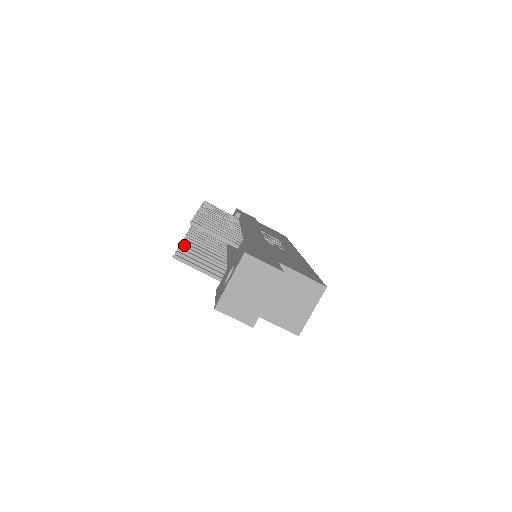
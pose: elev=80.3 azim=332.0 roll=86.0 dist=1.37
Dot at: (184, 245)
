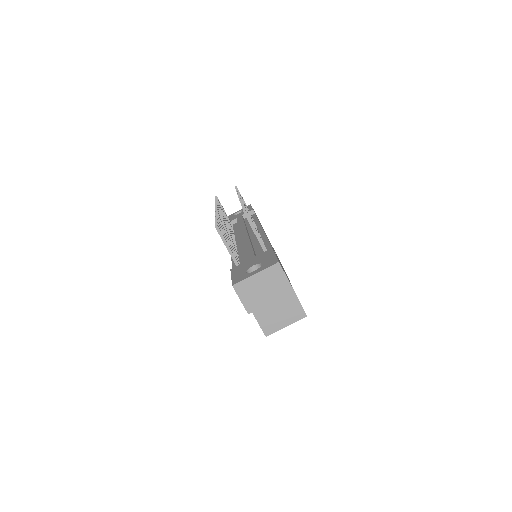
Dot at: occluded
